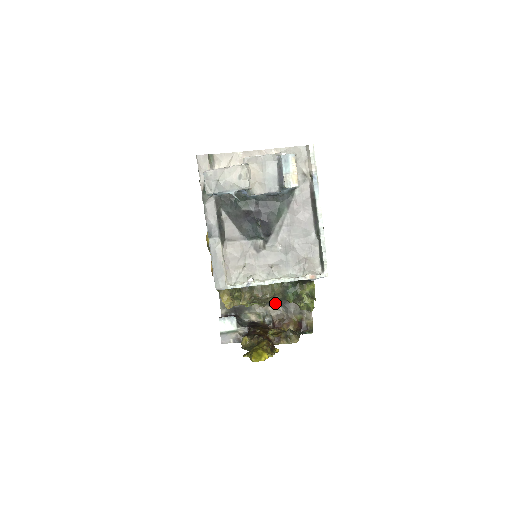
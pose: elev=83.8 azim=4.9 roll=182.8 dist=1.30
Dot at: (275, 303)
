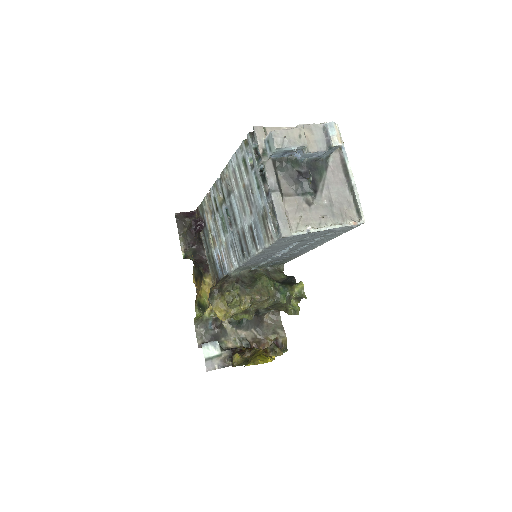
Dot at: (249, 327)
